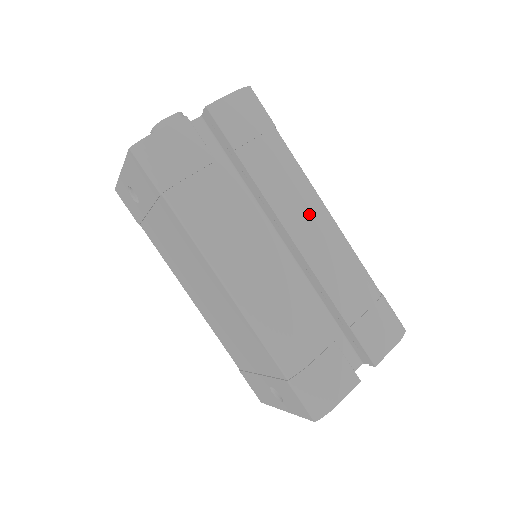
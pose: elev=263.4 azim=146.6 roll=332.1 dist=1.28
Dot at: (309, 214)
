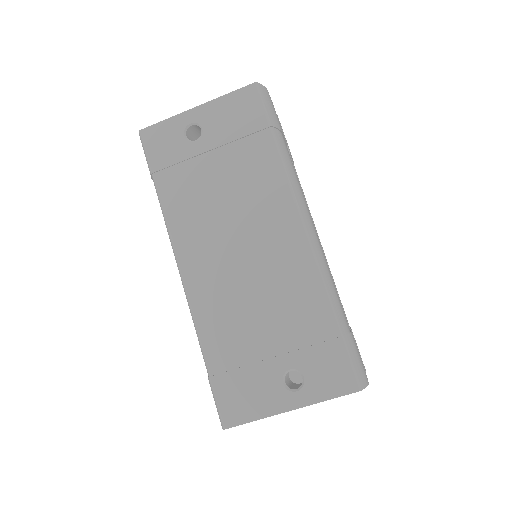
Dot at: occluded
